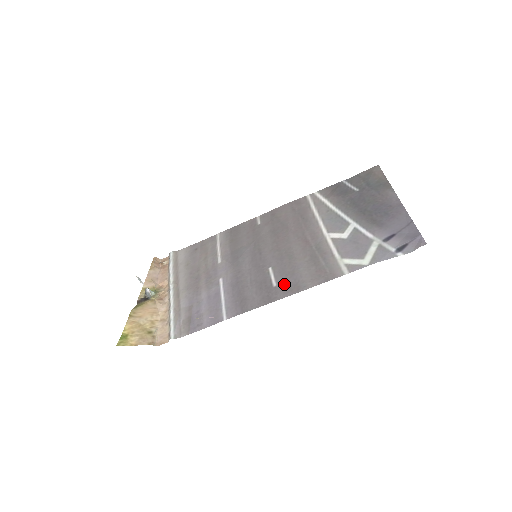
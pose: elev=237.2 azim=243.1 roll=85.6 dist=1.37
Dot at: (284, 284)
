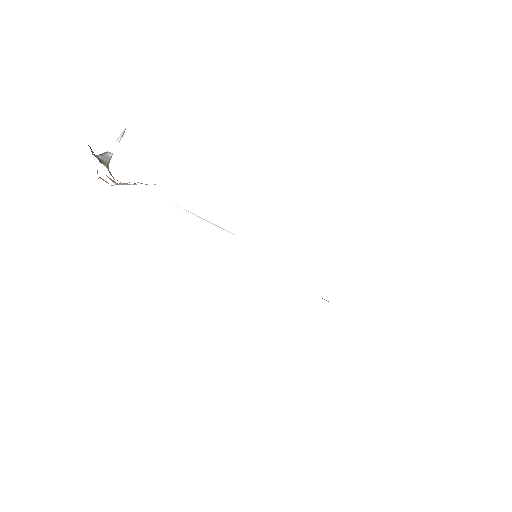
Dot at: occluded
